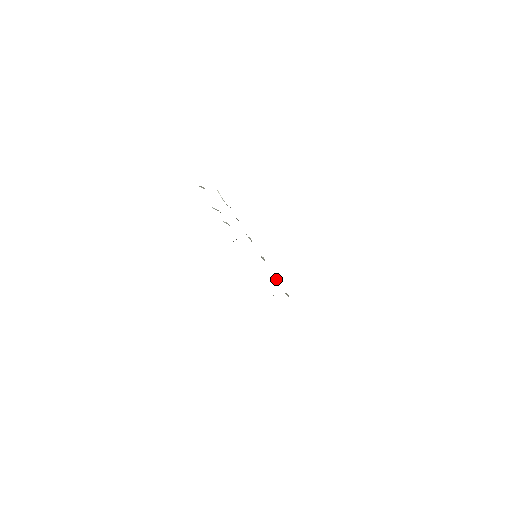
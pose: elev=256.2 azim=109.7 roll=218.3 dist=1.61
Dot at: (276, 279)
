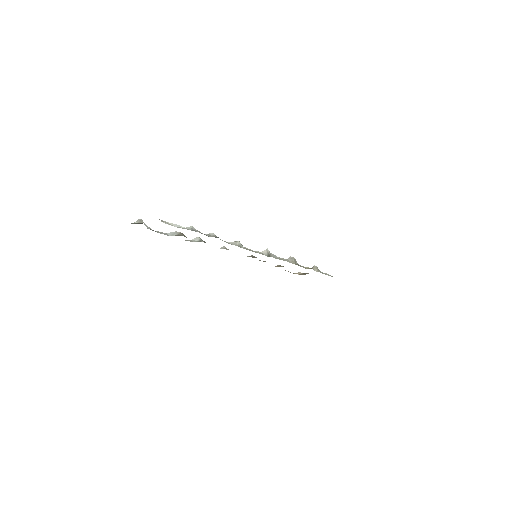
Dot at: (294, 263)
